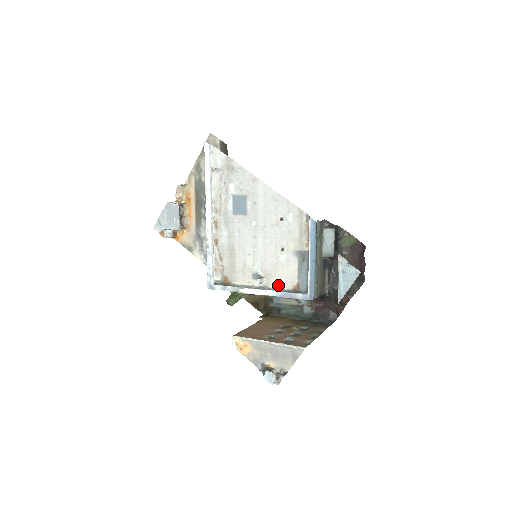
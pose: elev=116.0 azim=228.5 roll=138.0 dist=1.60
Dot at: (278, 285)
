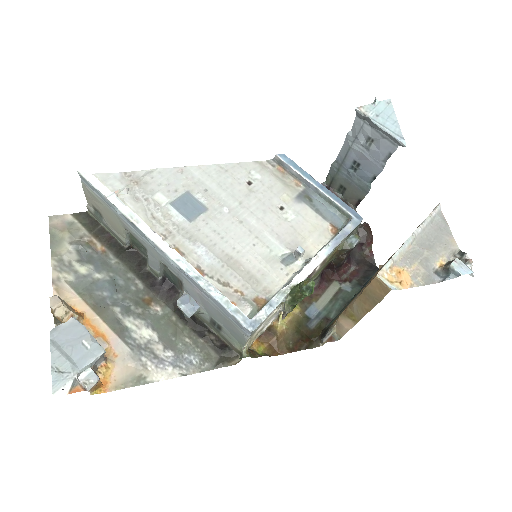
Dot at: (317, 245)
